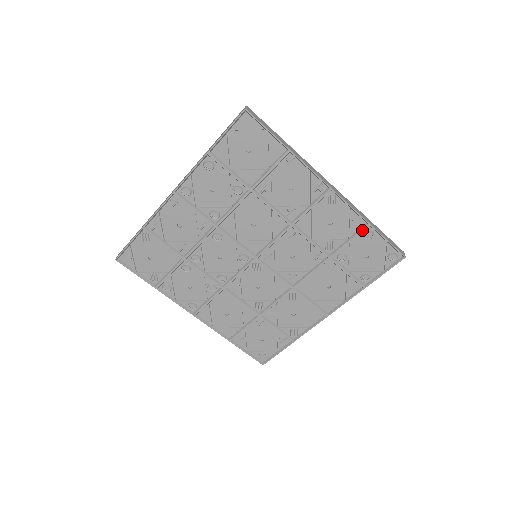
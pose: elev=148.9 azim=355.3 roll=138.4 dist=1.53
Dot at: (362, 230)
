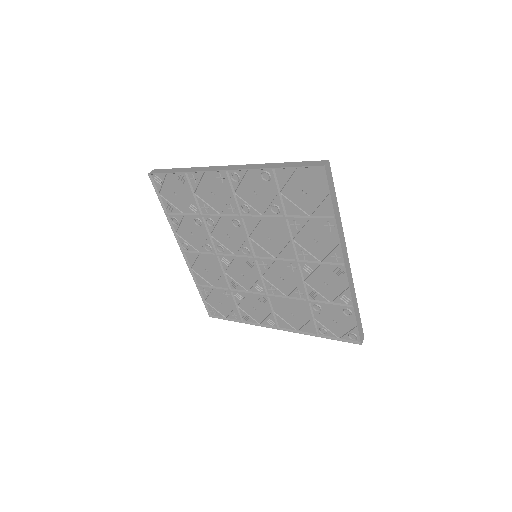
Dot at: (345, 306)
